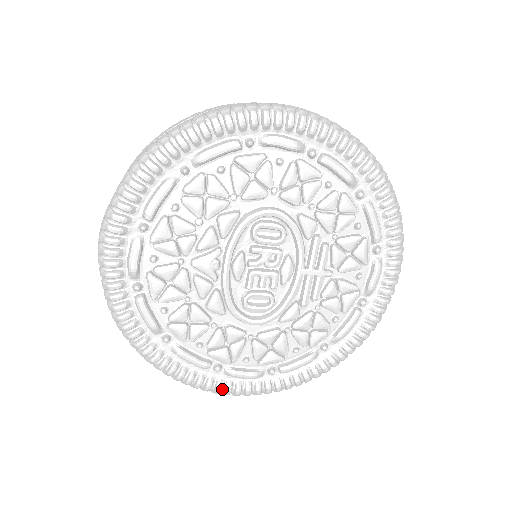
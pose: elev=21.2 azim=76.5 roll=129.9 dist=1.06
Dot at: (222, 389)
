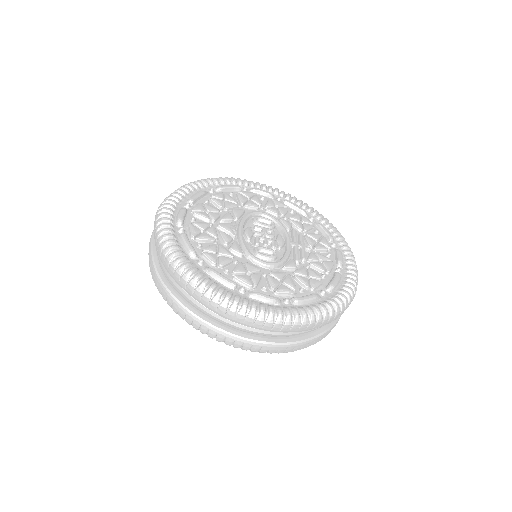
Dot at: (248, 307)
